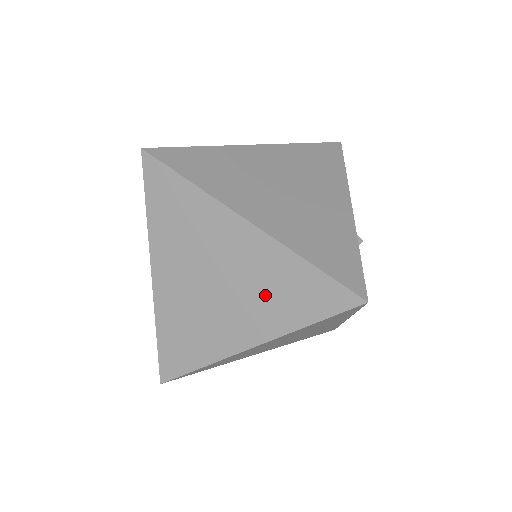
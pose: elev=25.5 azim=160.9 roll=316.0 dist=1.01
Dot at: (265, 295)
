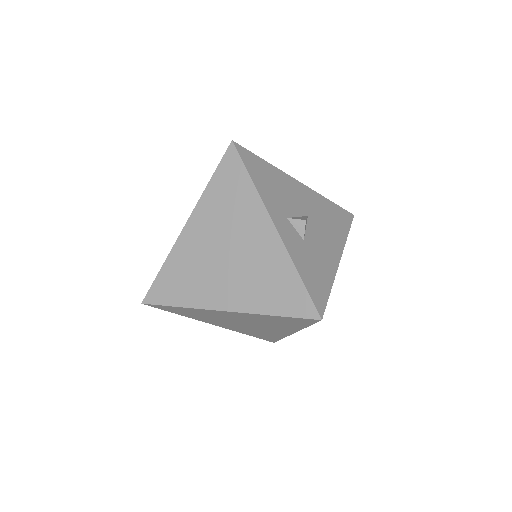
Dot at: (272, 324)
